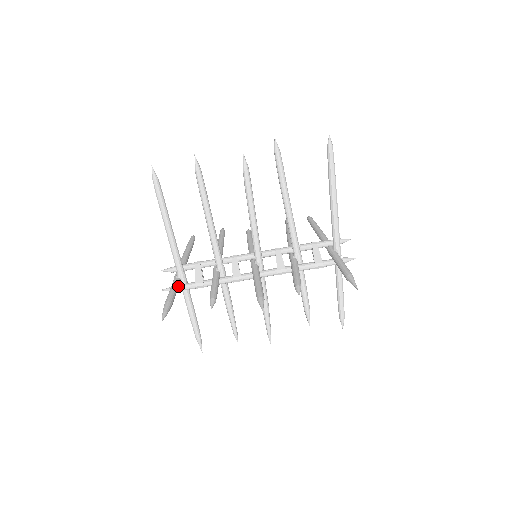
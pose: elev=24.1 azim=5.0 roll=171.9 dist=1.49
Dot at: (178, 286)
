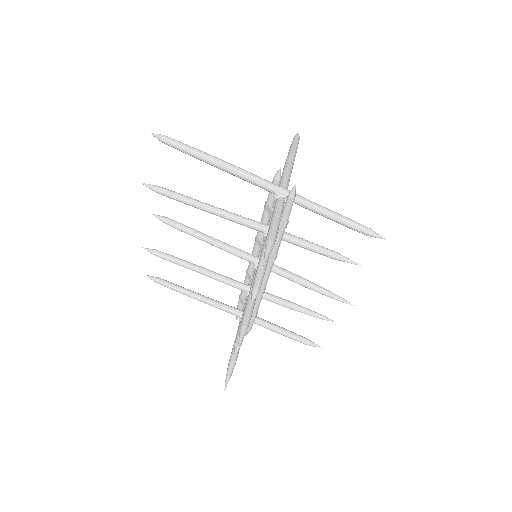
Dot at: occluded
